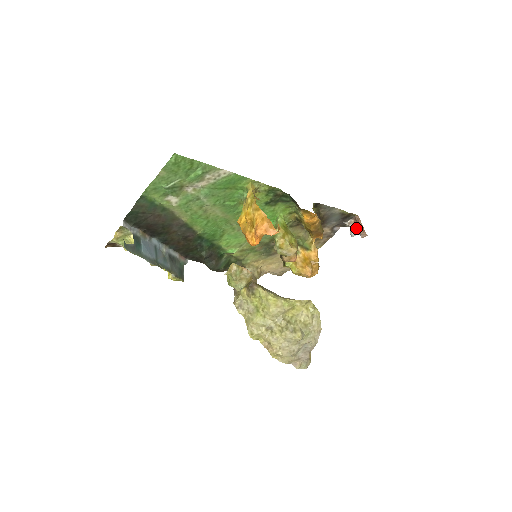
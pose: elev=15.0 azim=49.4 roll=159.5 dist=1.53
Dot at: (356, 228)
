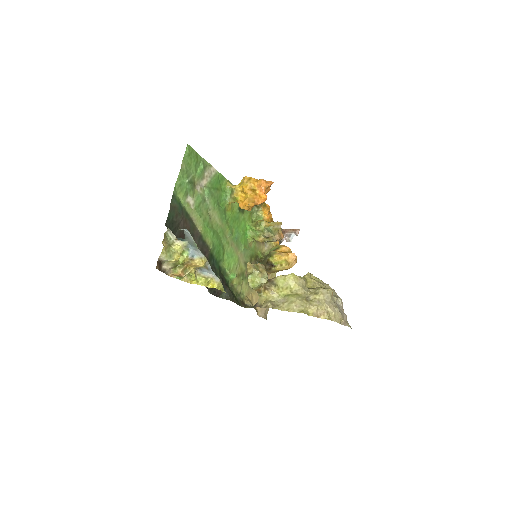
Dot at: (289, 234)
